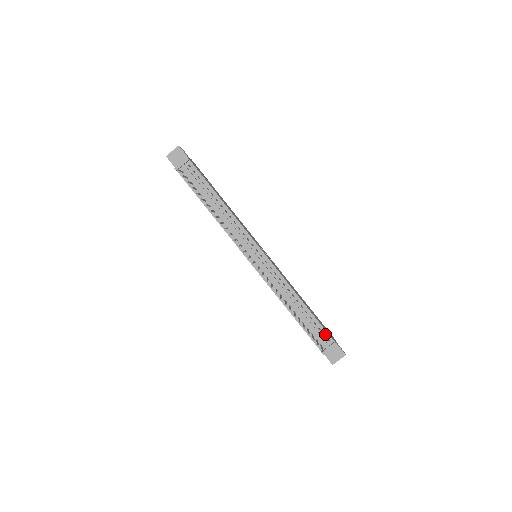
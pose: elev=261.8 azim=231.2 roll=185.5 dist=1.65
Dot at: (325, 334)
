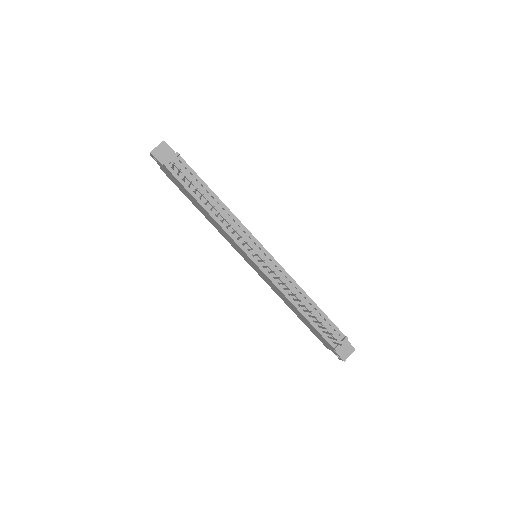
Dot at: (336, 329)
